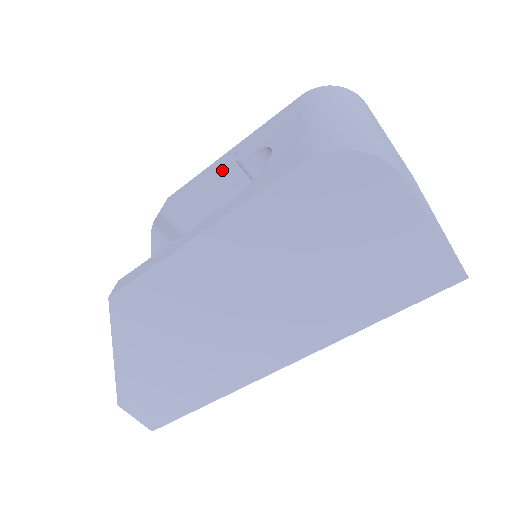
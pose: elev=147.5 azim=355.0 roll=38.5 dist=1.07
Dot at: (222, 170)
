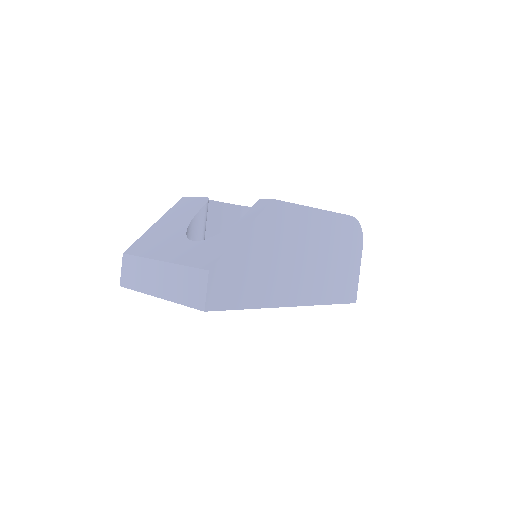
Dot at: (233, 208)
